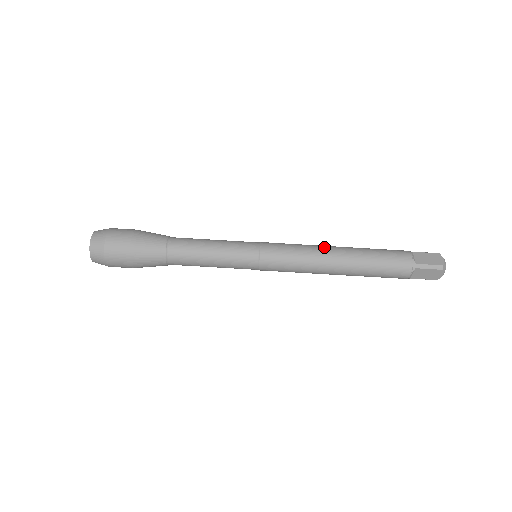
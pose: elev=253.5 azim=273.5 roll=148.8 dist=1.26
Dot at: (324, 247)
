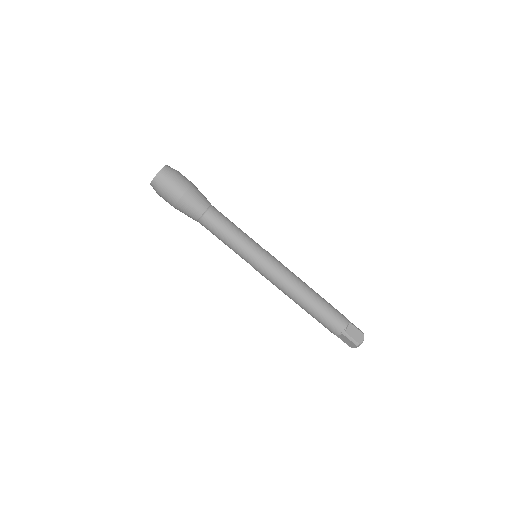
Dot at: (301, 283)
